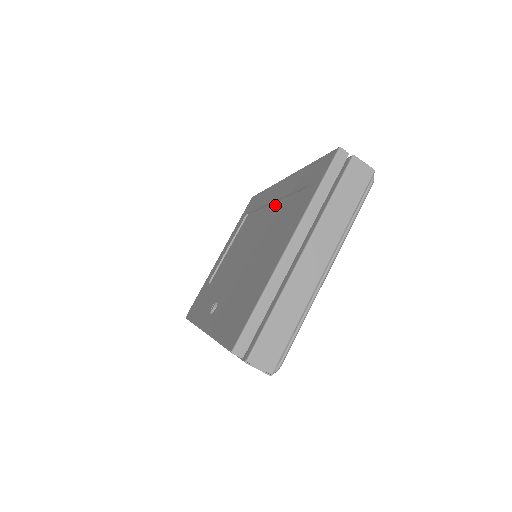
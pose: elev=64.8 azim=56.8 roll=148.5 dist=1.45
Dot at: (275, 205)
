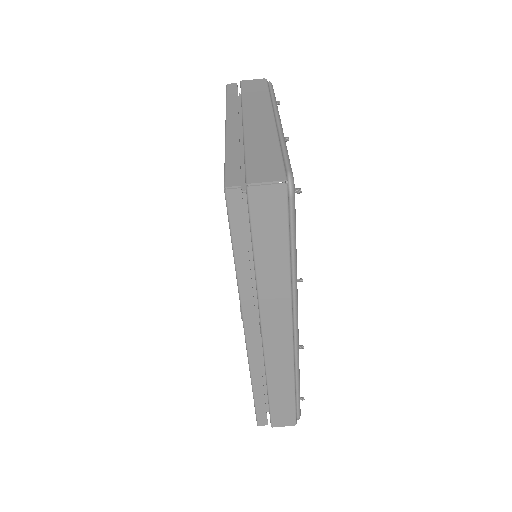
Dot at: occluded
